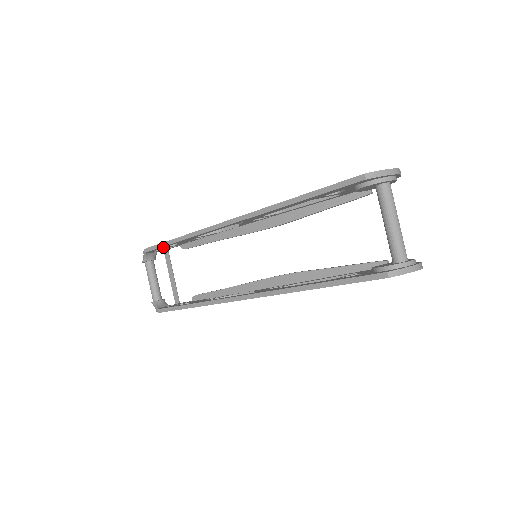
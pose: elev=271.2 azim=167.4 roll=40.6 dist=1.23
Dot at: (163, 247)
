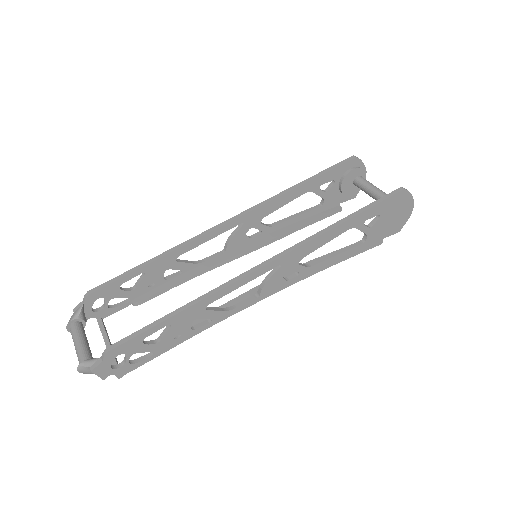
Dot at: (121, 283)
